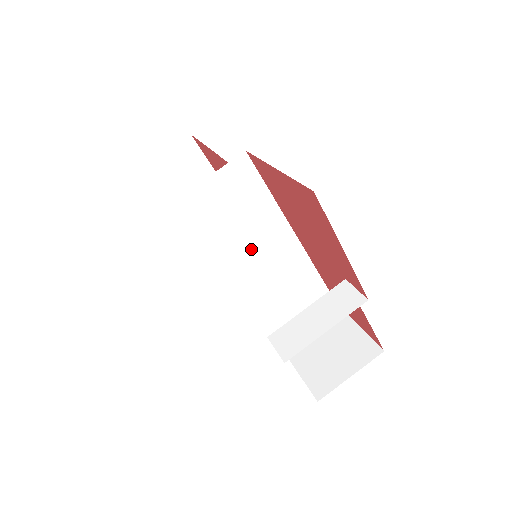
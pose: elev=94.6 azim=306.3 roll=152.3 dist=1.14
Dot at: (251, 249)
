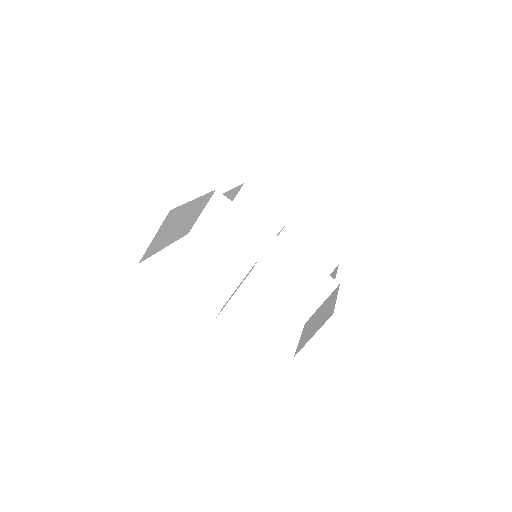
Dot at: (248, 252)
